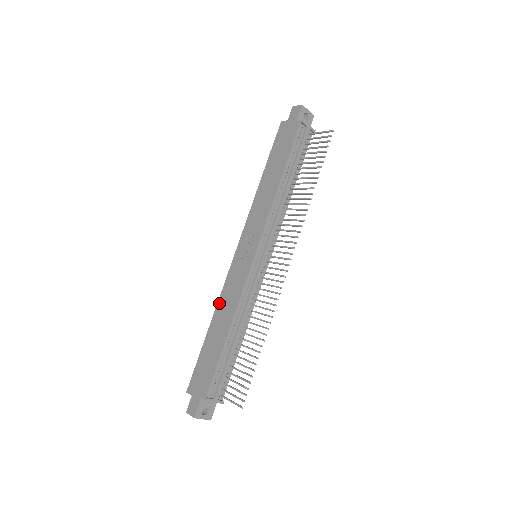
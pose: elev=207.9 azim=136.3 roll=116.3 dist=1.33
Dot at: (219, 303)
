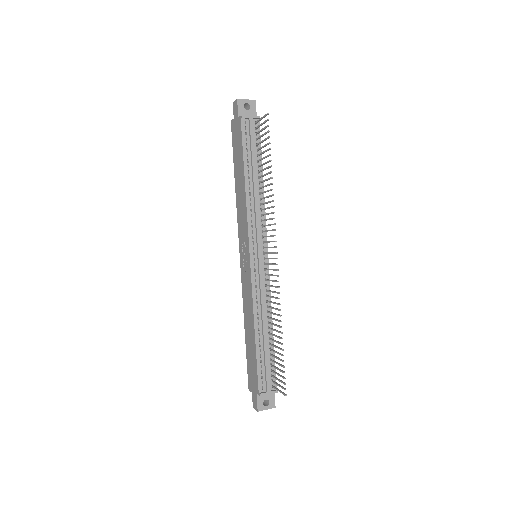
Dot at: (244, 308)
